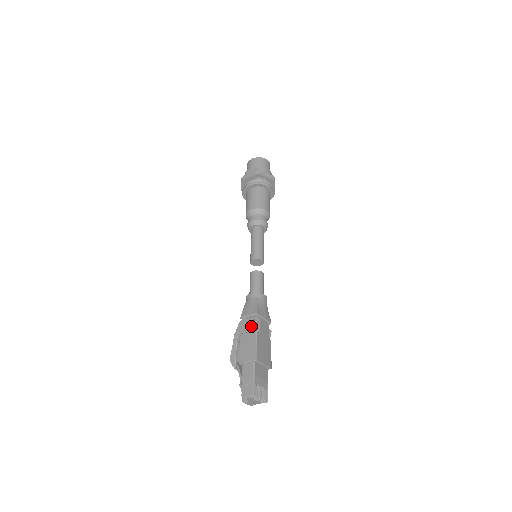
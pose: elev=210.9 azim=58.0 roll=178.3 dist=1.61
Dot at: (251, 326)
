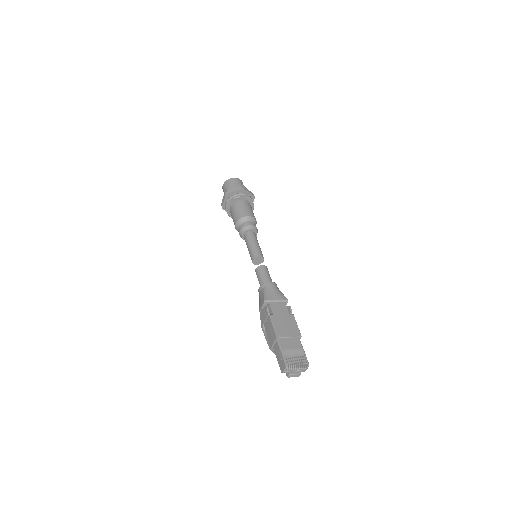
Dot at: (265, 313)
